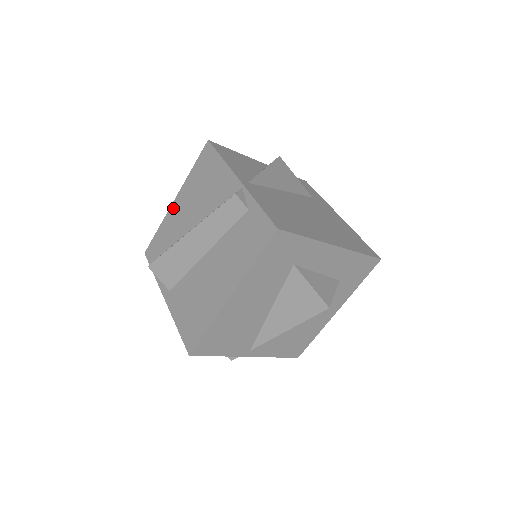
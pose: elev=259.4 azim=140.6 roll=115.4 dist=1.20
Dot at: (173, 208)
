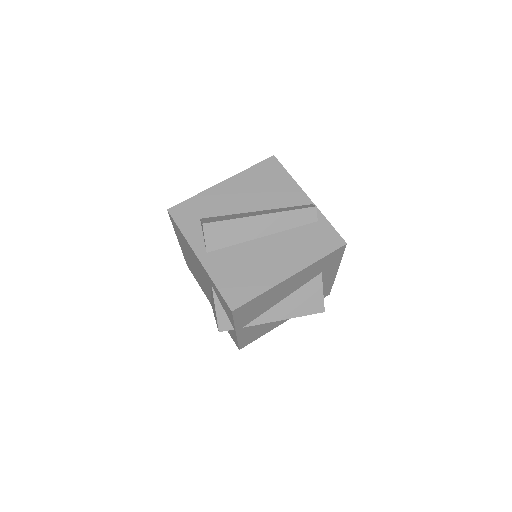
Dot at: (220, 187)
